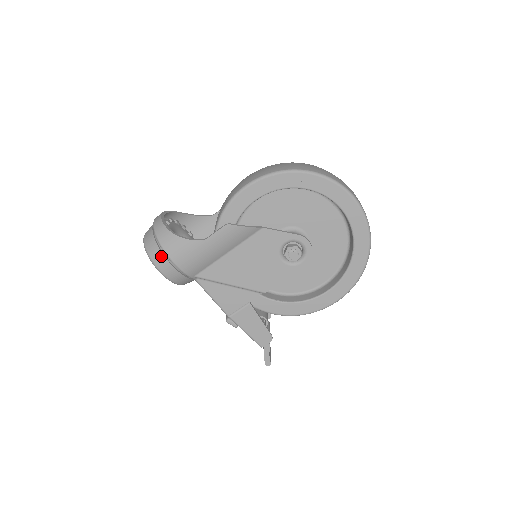
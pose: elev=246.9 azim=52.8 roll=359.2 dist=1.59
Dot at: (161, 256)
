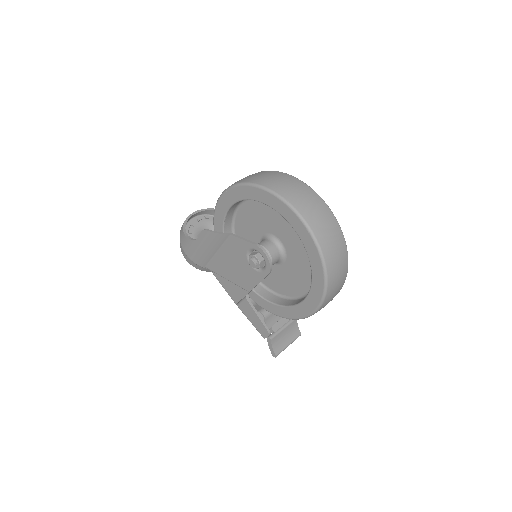
Dot at: occluded
